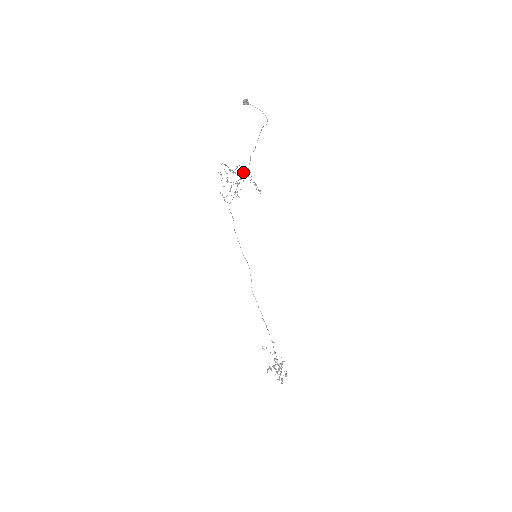
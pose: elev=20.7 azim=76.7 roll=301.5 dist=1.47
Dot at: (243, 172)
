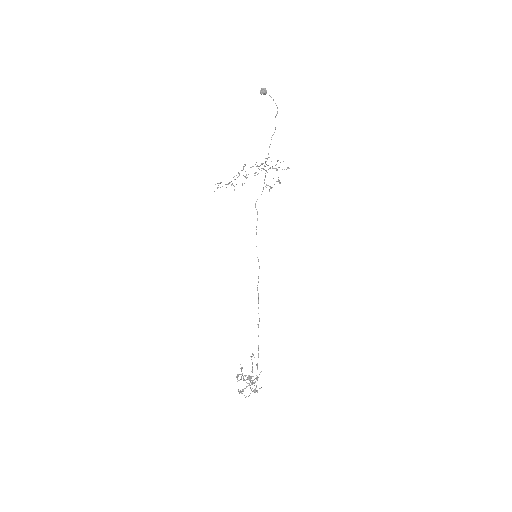
Dot at: (264, 166)
